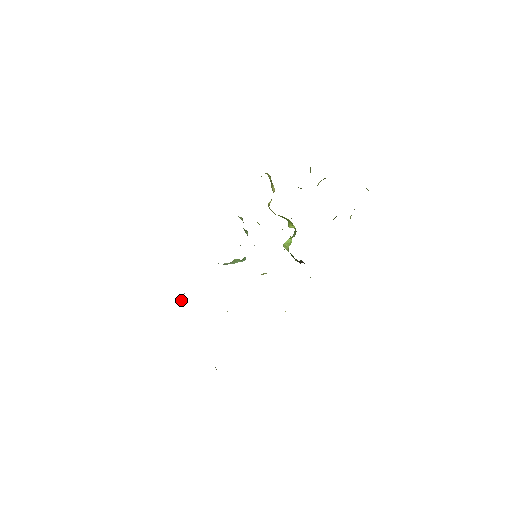
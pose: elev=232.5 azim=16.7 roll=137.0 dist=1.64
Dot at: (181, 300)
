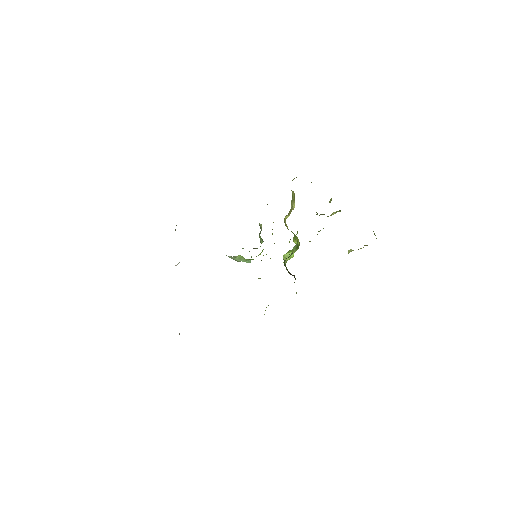
Dot at: occluded
